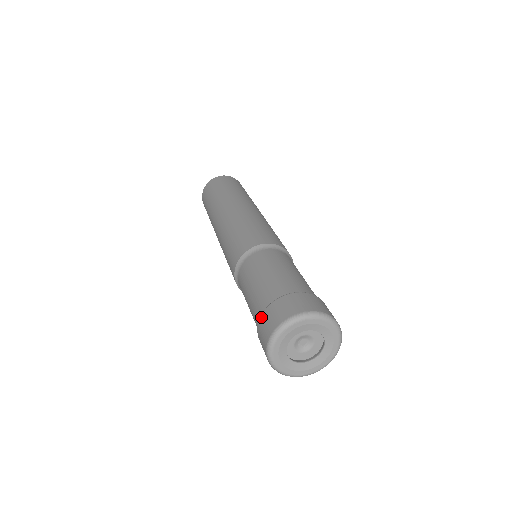
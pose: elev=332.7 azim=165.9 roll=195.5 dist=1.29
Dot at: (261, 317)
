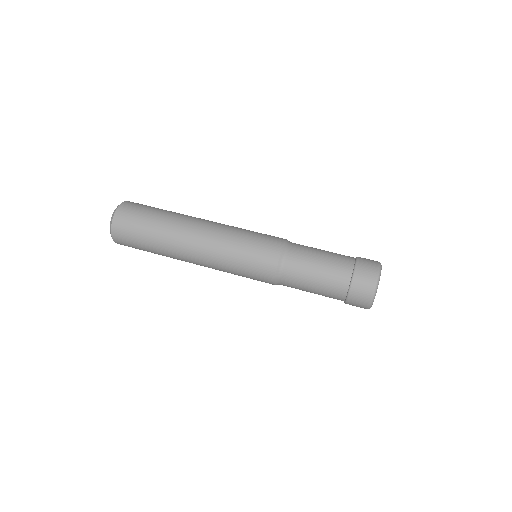
Dot at: (354, 282)
